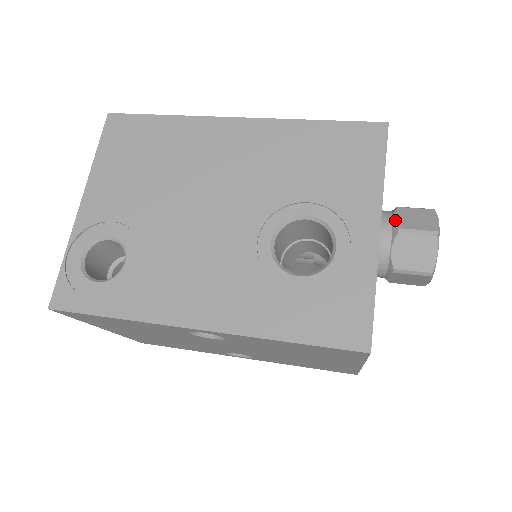
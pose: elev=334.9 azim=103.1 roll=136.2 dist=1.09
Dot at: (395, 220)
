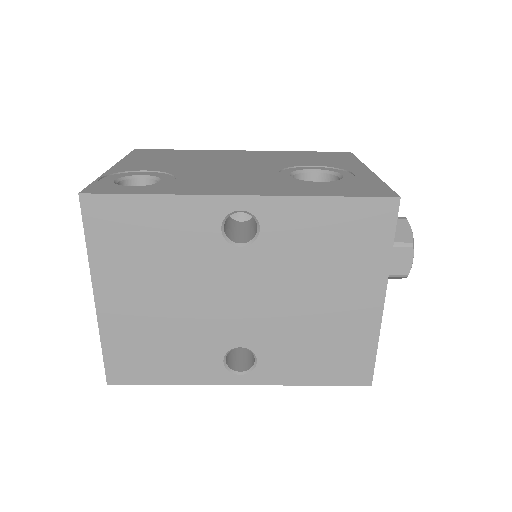
Dot at: occluded
